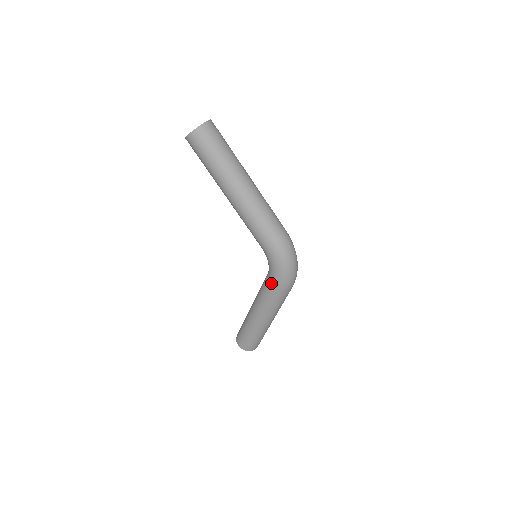
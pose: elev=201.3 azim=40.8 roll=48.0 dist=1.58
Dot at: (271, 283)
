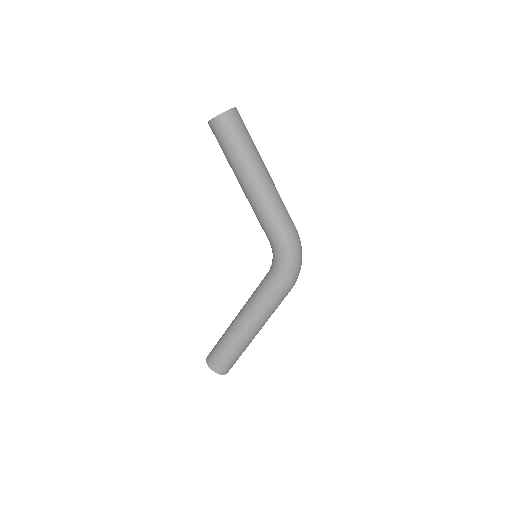
Dot at: (276, 282)
